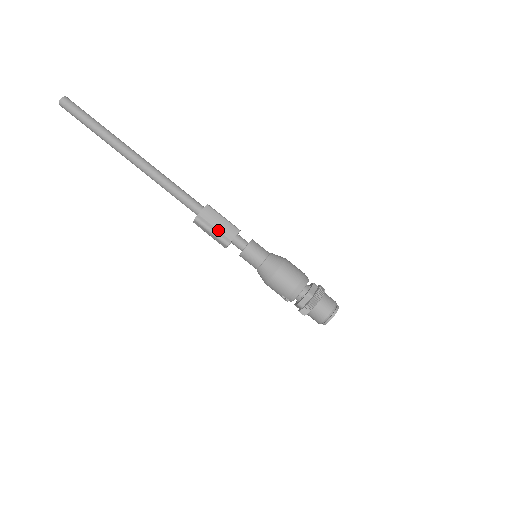
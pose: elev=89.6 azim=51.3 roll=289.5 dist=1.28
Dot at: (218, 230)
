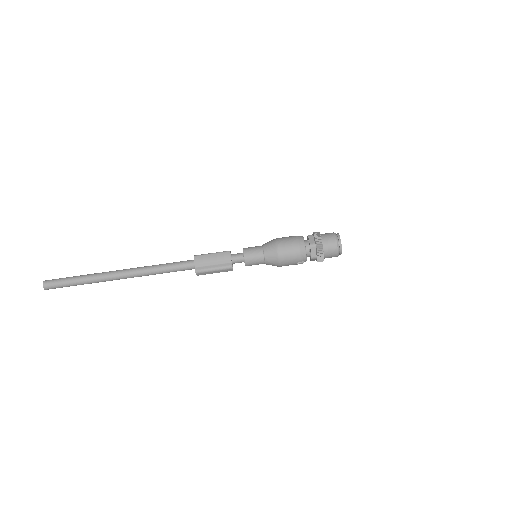
Dot at: (217, 265)
